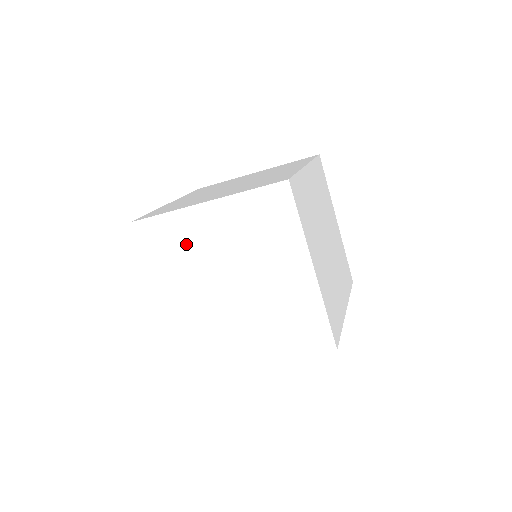
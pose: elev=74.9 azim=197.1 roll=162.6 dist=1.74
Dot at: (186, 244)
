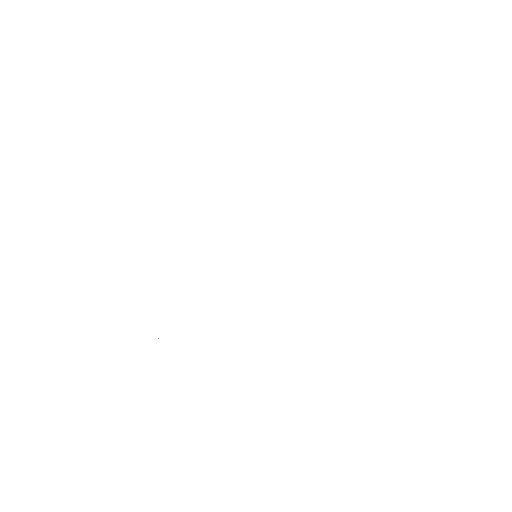
Dot at: (193, 220)
